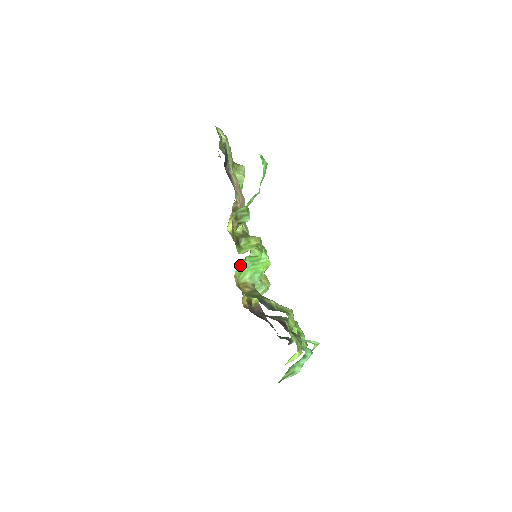
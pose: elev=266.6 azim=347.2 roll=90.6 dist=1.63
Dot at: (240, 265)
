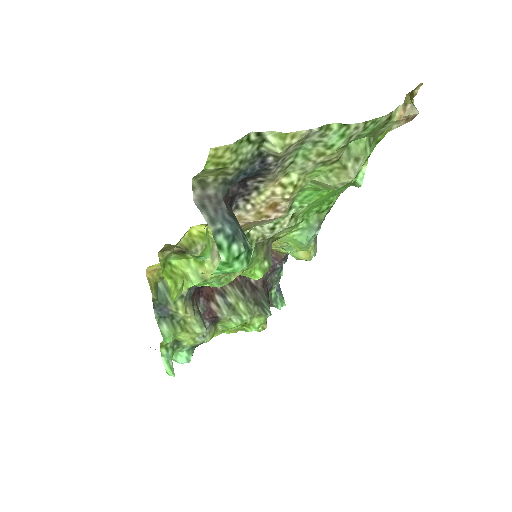
Dot at: occluded
